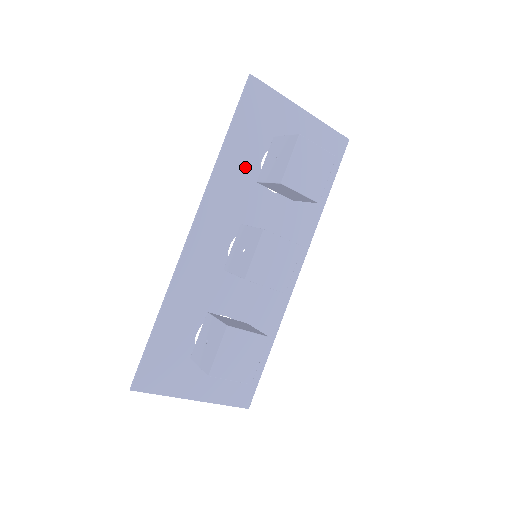
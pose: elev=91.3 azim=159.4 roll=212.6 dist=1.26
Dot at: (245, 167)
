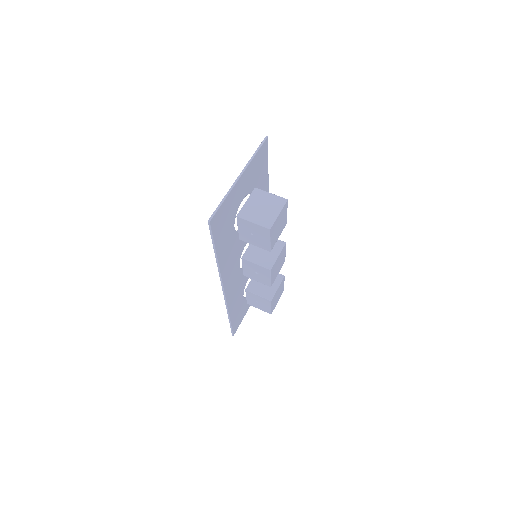
Dot at: (230, 244)
